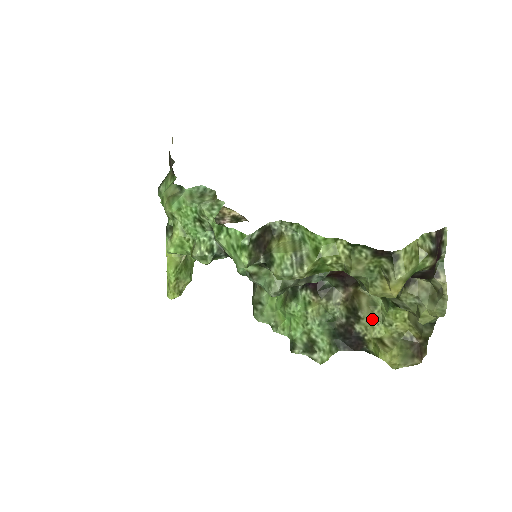
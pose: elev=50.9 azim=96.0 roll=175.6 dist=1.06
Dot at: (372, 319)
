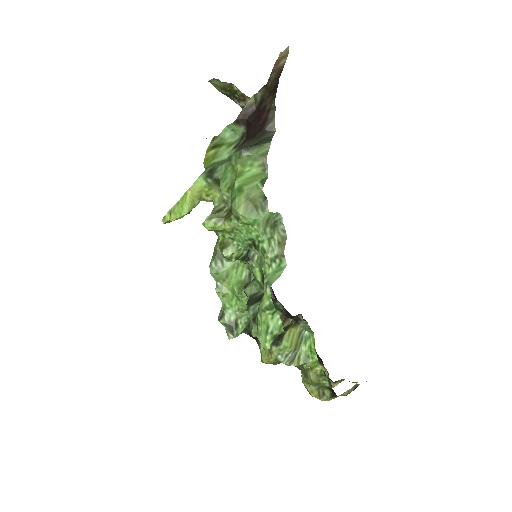
Dot at: occluded
